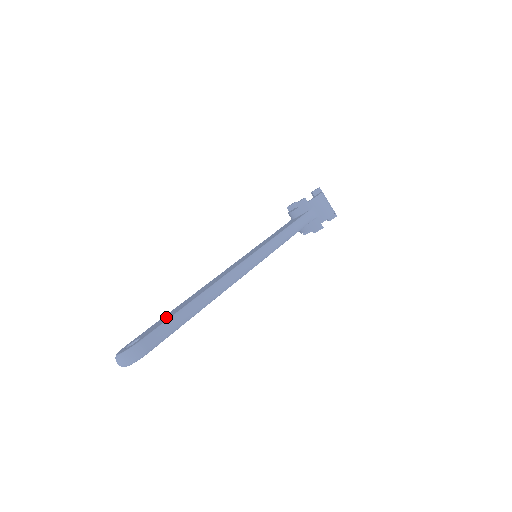
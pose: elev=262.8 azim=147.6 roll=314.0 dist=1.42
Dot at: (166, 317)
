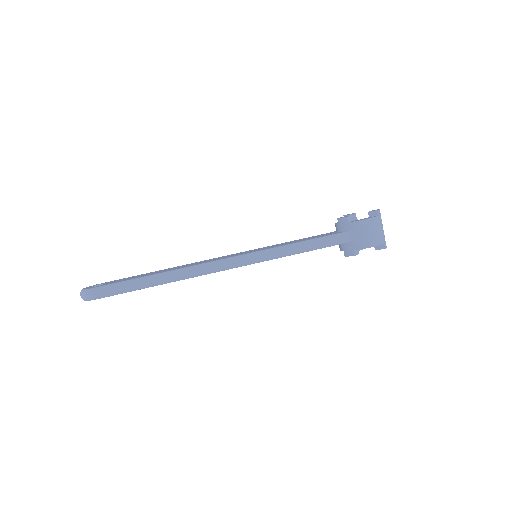
Dot at: (134, 277)
